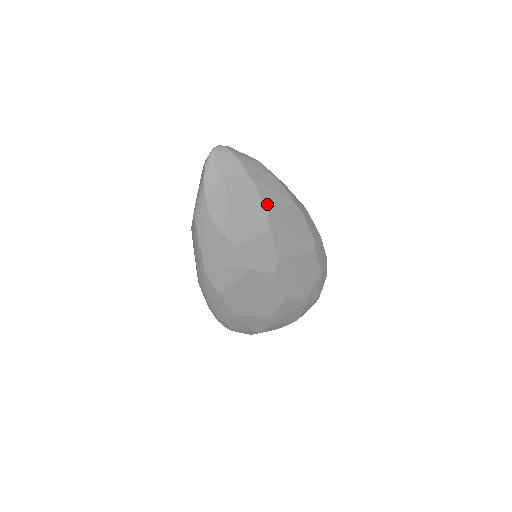
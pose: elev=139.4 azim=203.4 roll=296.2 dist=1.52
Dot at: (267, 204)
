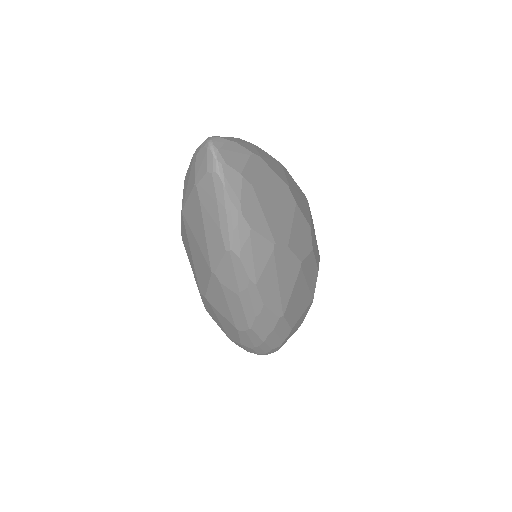
Dot at: (281, 177)
